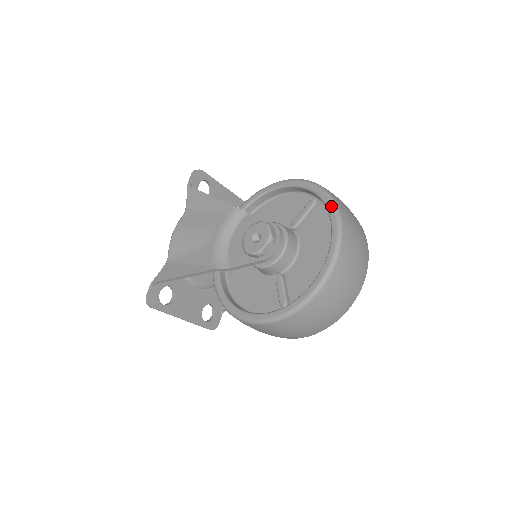
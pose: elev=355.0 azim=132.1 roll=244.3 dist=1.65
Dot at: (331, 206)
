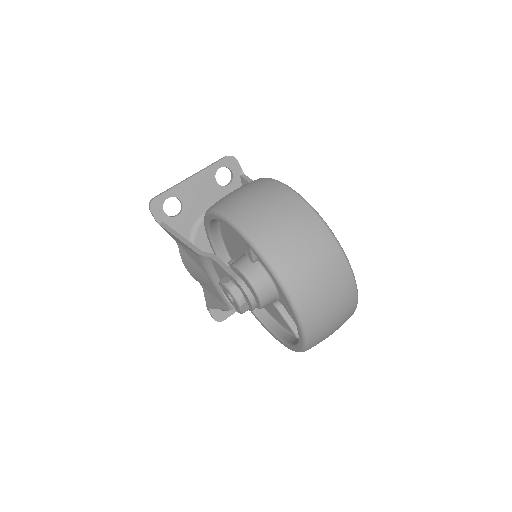
Dot at: (259, 259)
